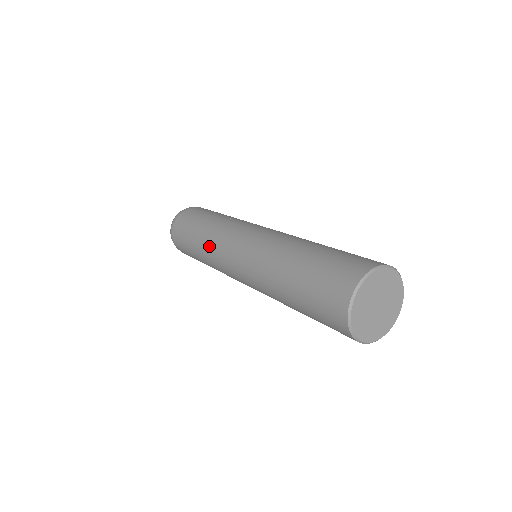
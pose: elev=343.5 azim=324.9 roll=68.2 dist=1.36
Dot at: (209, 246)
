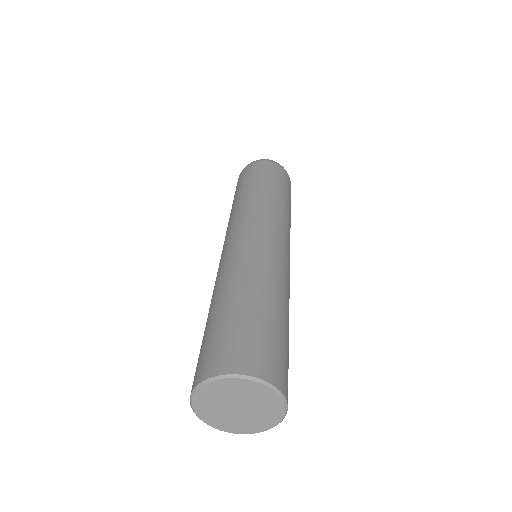
Dot at: occluded
